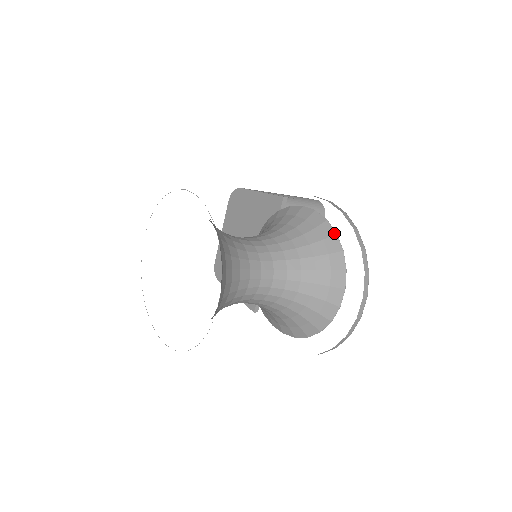
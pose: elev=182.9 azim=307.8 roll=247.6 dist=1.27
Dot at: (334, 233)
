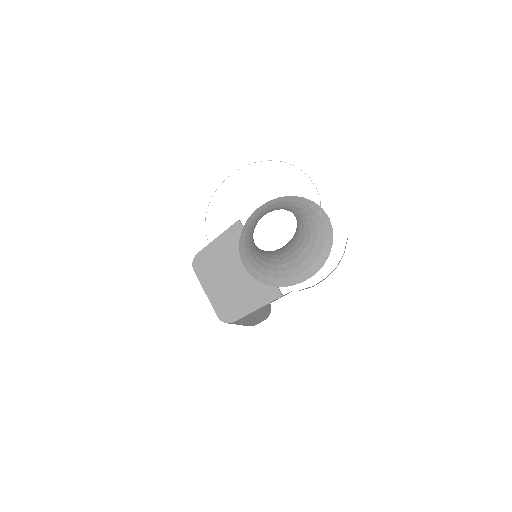
Dot at: (290, 196)
